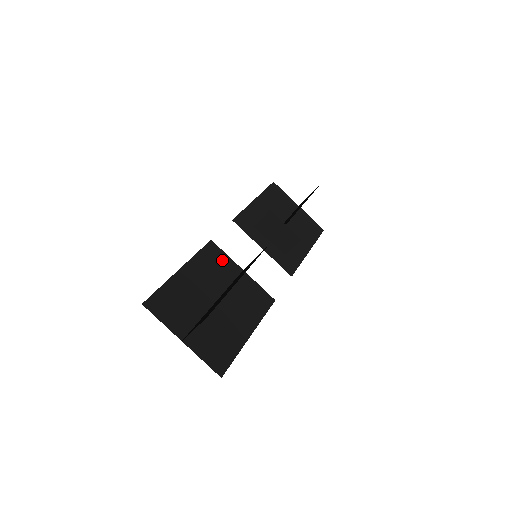
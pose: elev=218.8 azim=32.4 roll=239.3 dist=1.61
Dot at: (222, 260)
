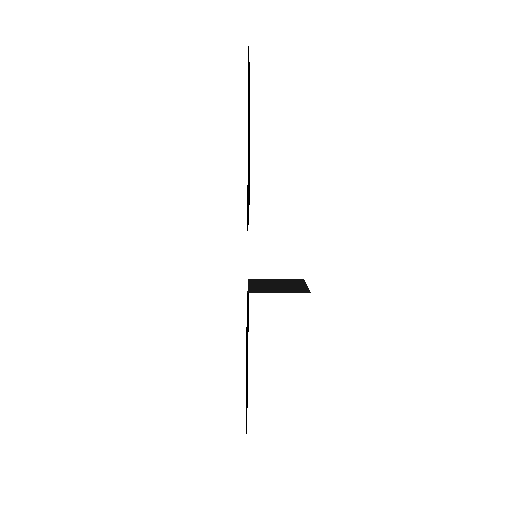
Dot at: occluded
